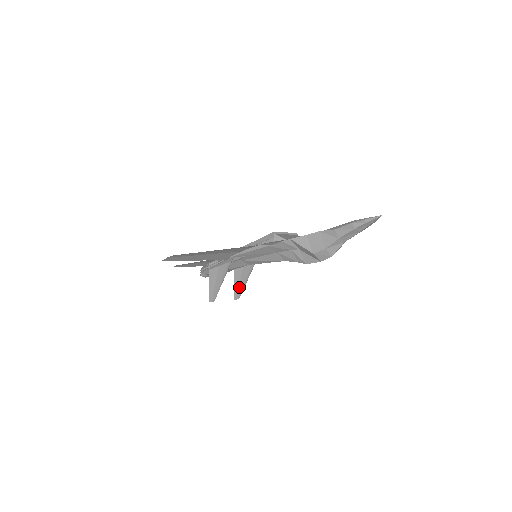
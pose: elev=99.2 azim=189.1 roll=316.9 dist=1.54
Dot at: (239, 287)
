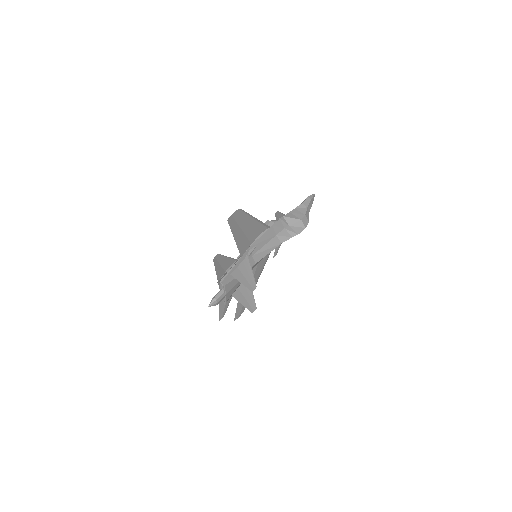
Dot at: (248, 302)
